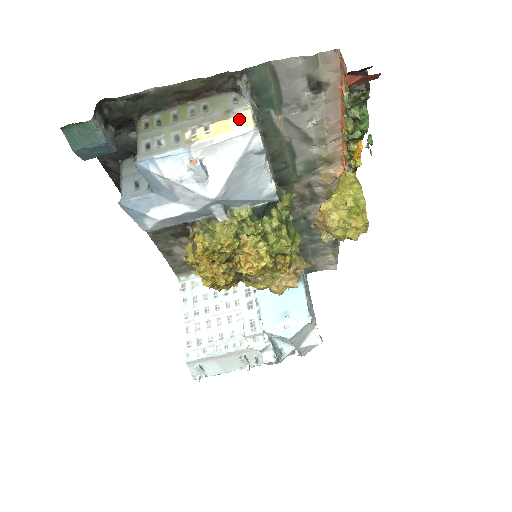
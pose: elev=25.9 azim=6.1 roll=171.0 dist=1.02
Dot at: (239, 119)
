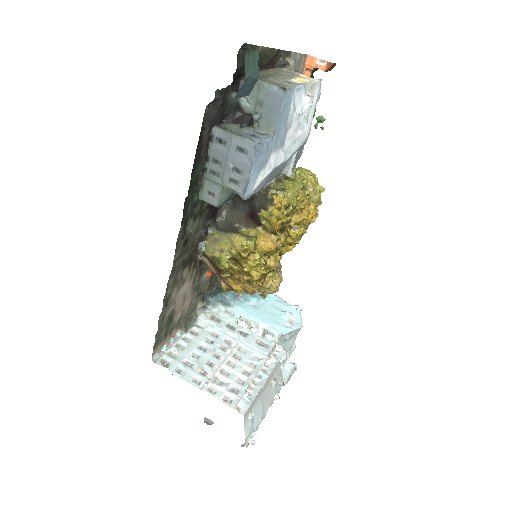
Dot at: (304, 77)
